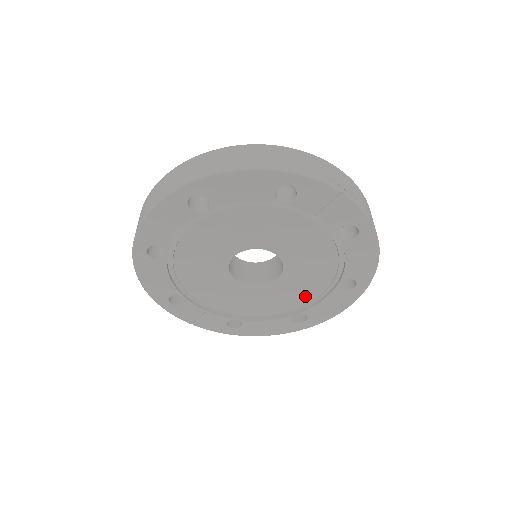
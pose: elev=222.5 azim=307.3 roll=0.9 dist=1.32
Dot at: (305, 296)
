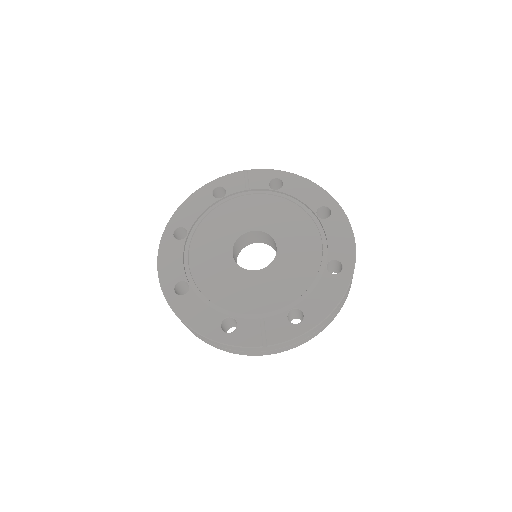
Dot at: (313, 246)
